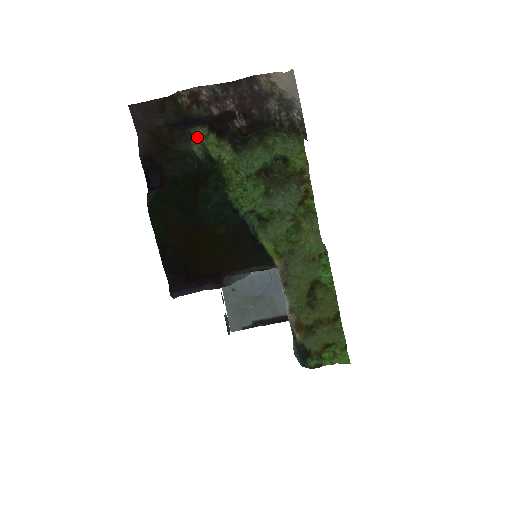
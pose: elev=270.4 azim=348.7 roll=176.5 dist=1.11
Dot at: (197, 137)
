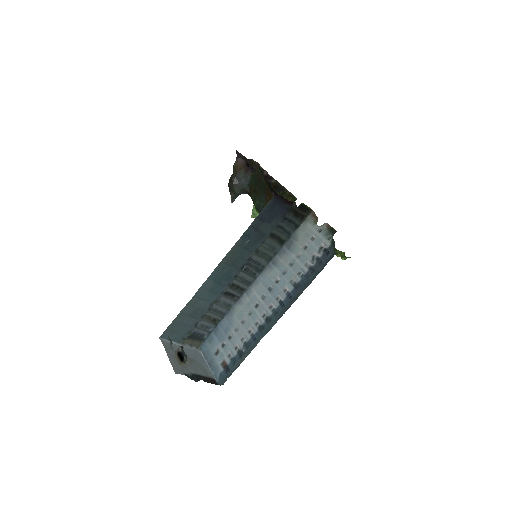
Dot at: occluded
